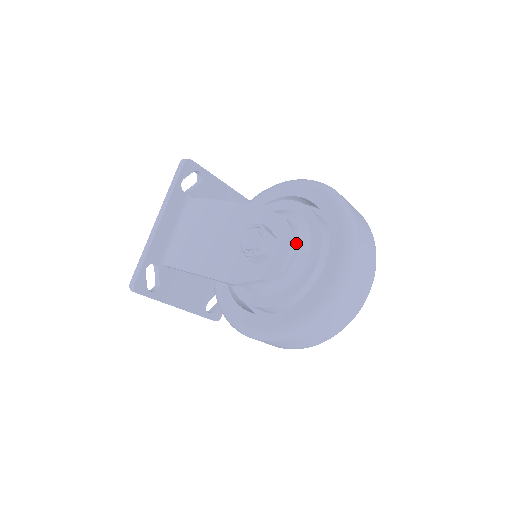
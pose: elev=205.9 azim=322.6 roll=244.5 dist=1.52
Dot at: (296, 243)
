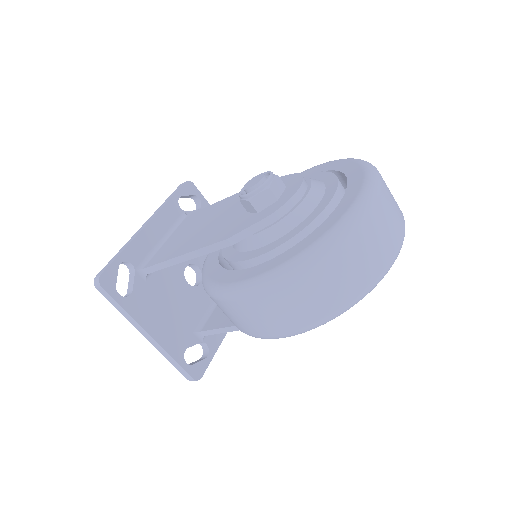
Dot at: (308, 186)
